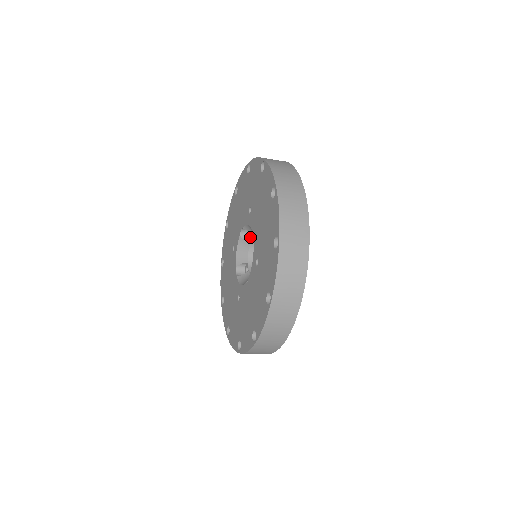
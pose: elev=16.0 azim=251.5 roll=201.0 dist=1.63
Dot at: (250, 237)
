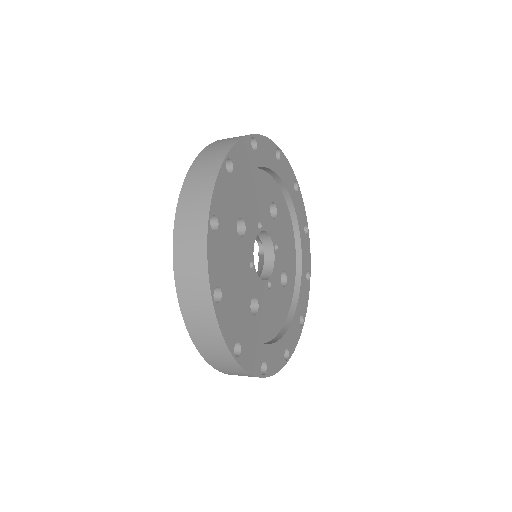
Dot at: occluded
